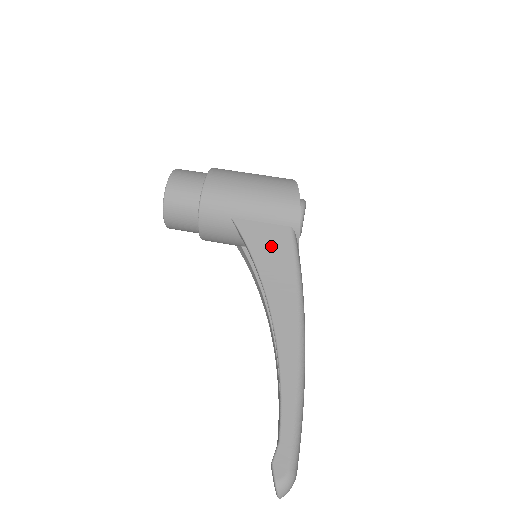
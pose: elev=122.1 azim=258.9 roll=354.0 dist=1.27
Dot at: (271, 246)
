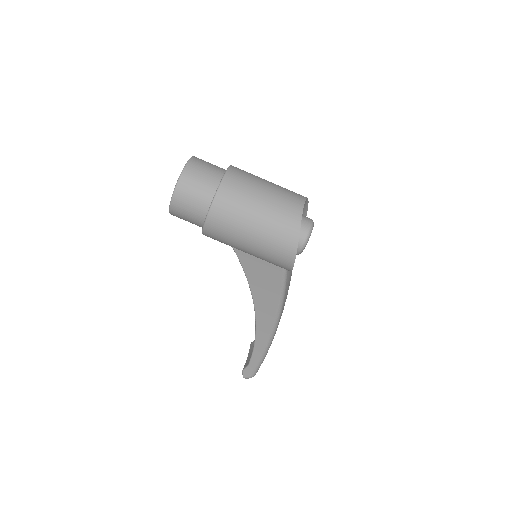
Dot at: (263, 276)
